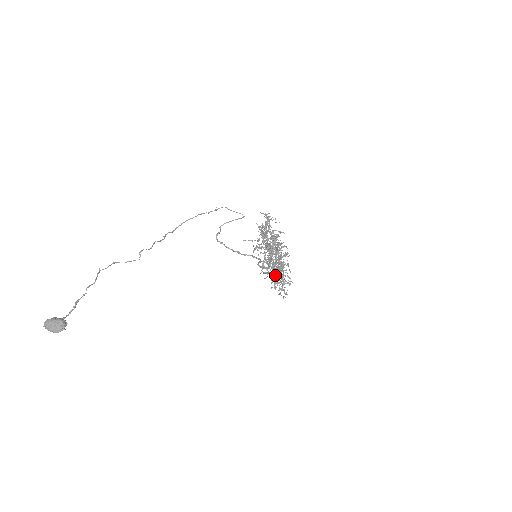
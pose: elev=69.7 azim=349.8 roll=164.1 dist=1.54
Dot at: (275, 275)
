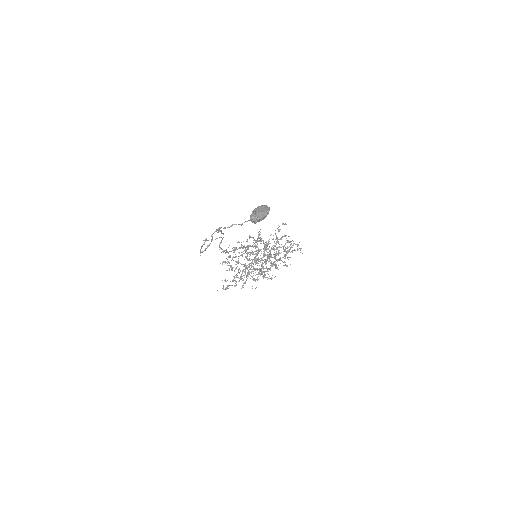
Dot at: occluded
